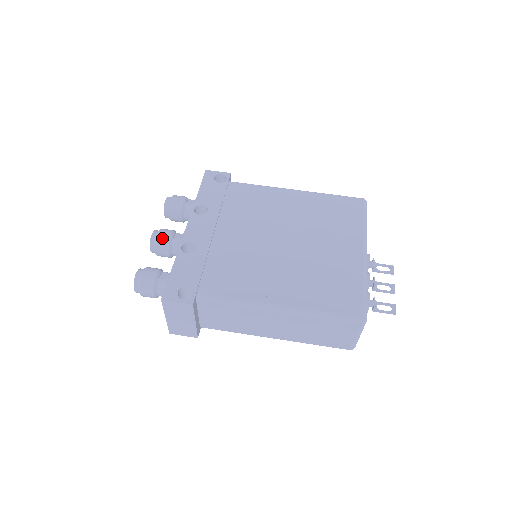
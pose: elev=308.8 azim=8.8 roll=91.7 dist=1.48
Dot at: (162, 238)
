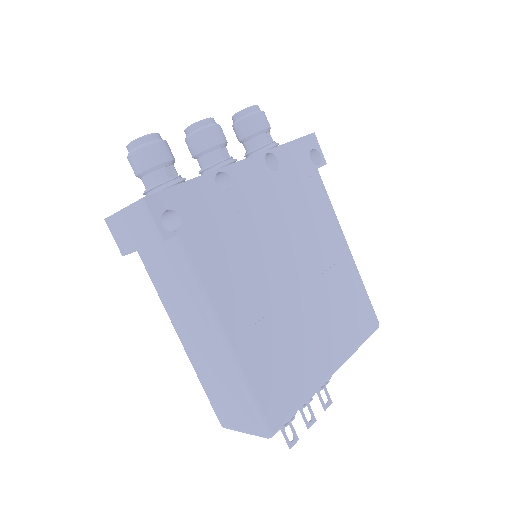
Dot at: (211, 135)
